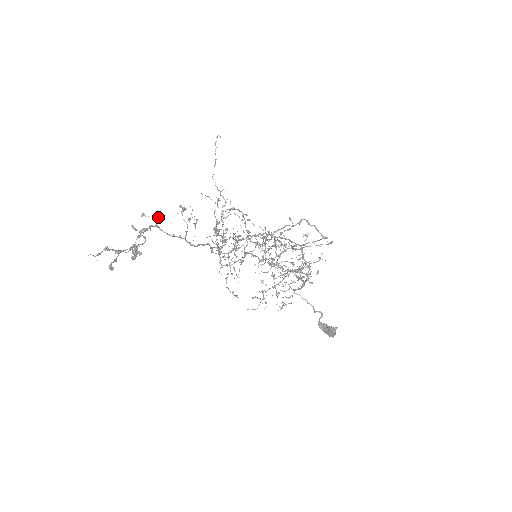
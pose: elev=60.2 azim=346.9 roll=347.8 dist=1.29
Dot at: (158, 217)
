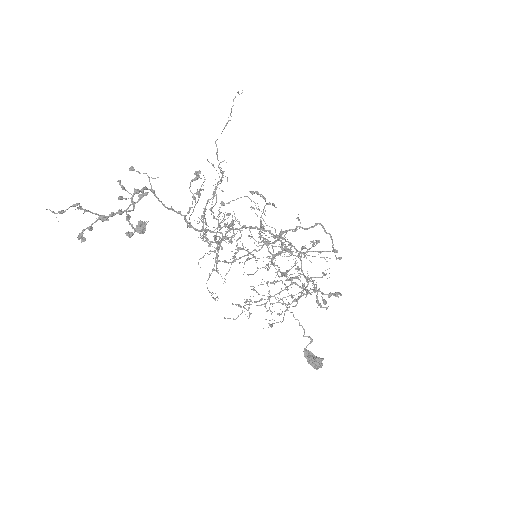
Dot at: (154, 178)
